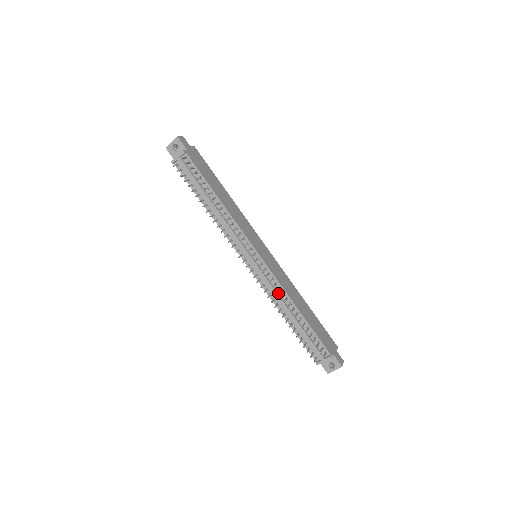
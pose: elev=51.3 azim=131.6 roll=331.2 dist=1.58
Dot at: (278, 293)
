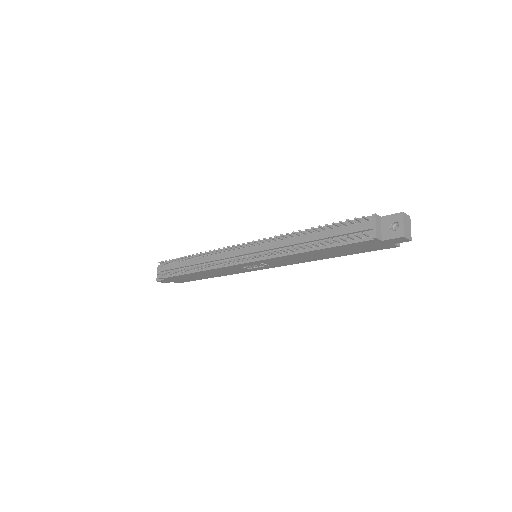
Dot at: (284, 244)
